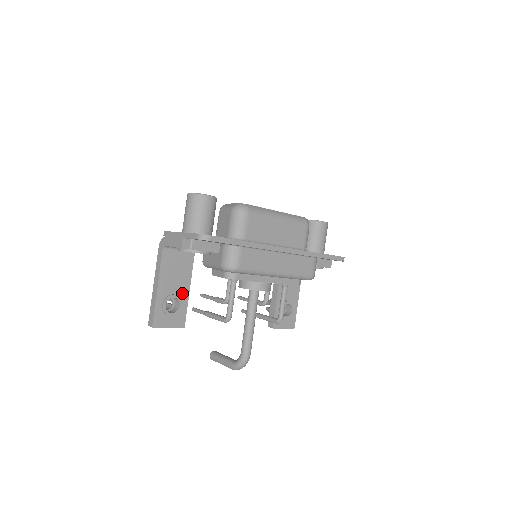
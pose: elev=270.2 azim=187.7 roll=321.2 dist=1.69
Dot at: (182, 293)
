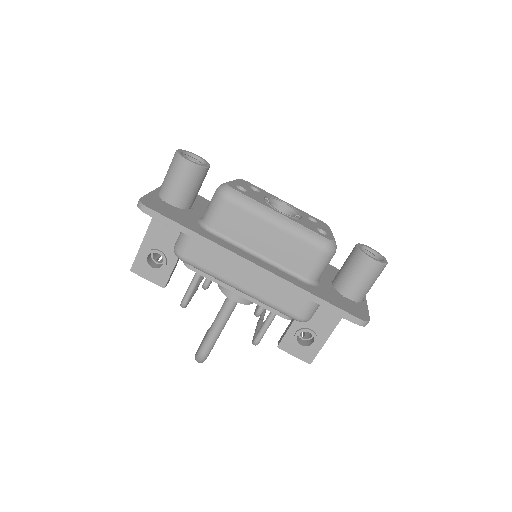
Dot at: (171, 254)
